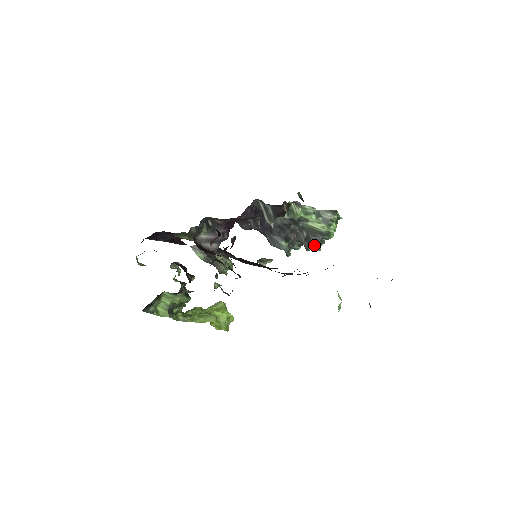
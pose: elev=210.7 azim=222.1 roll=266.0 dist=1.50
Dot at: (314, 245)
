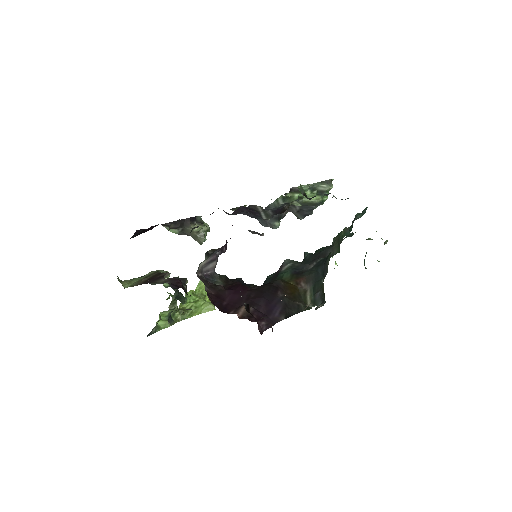
Dot at: (307, 215)
